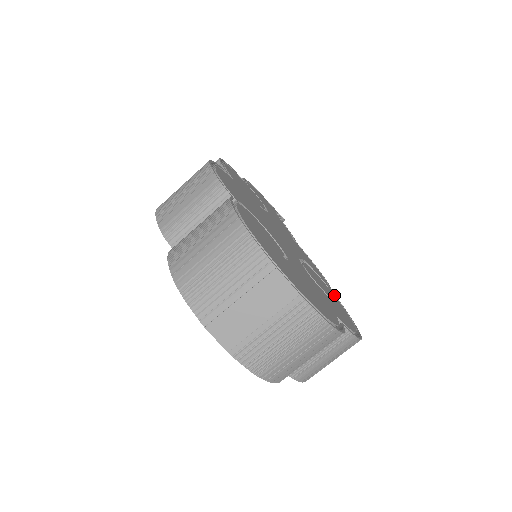
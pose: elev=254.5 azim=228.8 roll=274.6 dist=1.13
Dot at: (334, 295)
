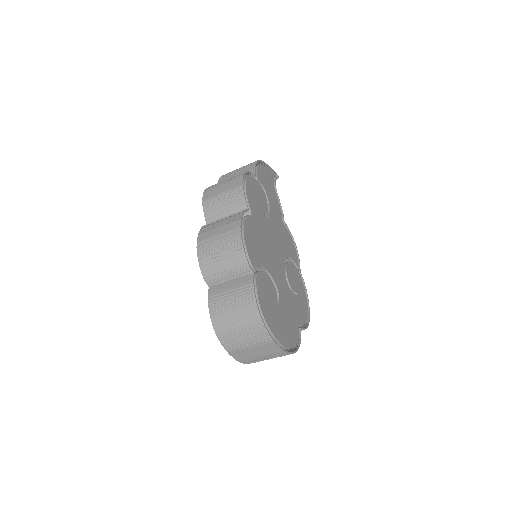
Dot at: (301, 274)
